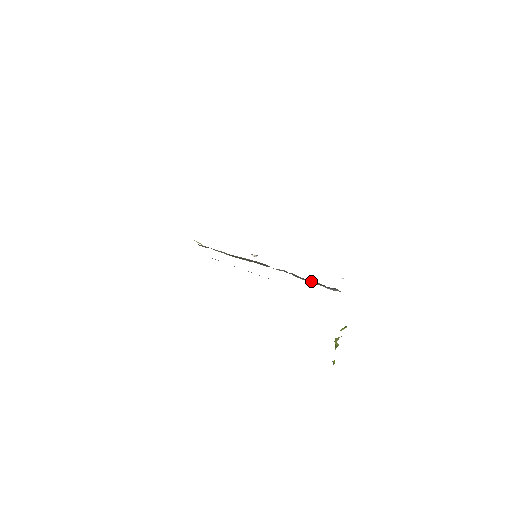
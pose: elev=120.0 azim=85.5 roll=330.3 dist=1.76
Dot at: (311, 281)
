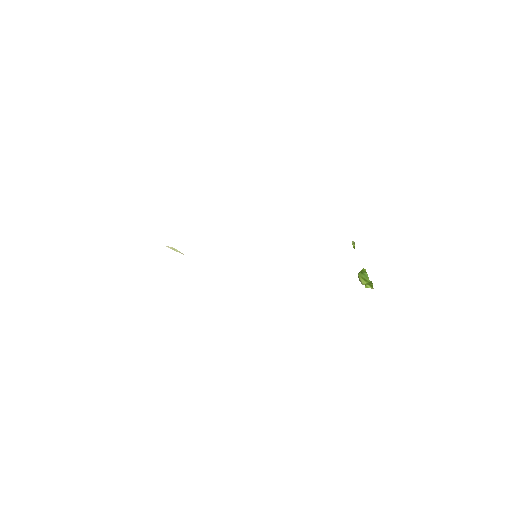
Dot at: occluded
